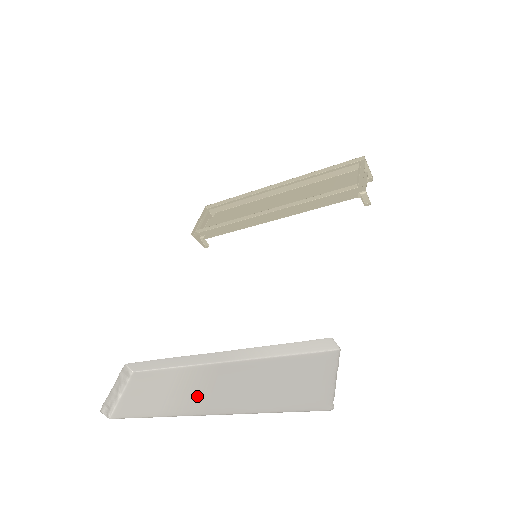
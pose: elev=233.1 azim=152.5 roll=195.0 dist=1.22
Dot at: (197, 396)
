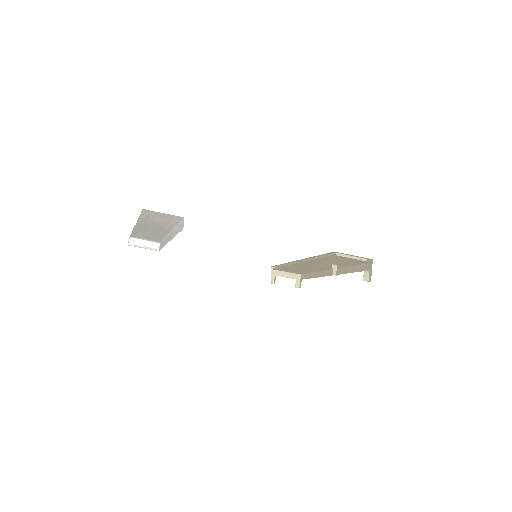
Dot at: occluded
